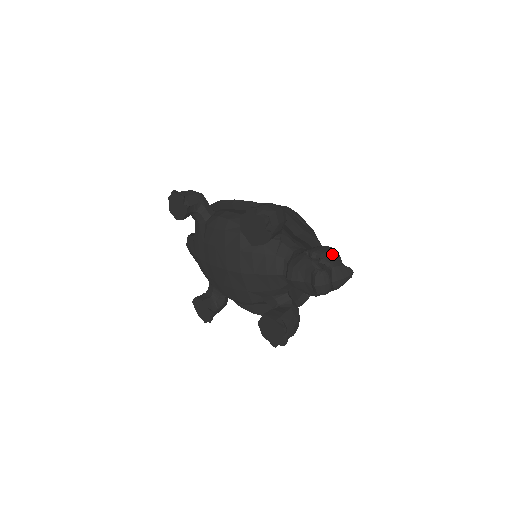
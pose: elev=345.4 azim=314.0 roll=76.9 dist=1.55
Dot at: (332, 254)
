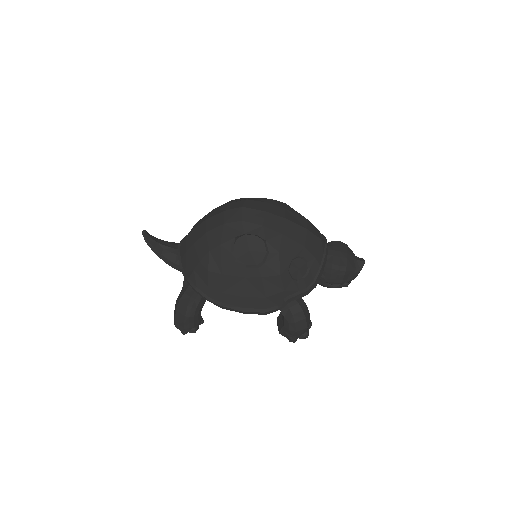
Dot at: (347, 276)
